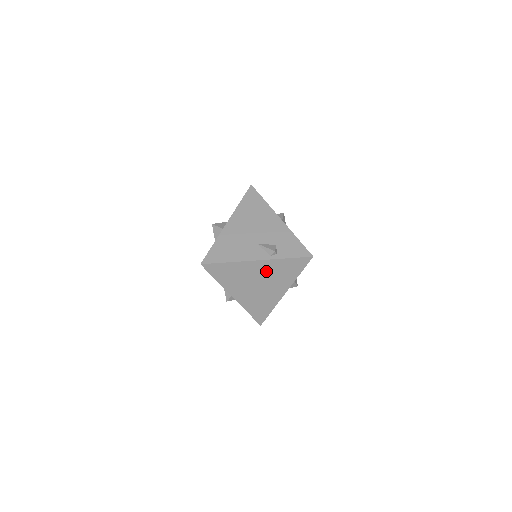
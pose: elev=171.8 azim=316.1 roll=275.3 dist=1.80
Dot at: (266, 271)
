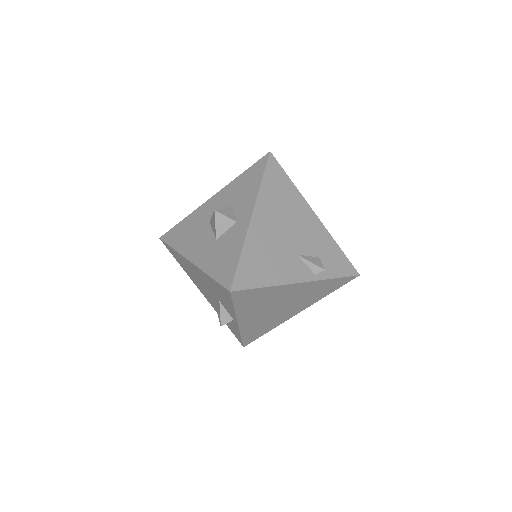
Dot at: (300, 293)
